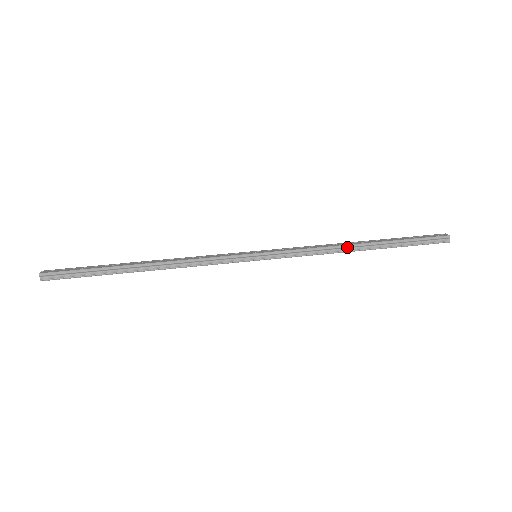
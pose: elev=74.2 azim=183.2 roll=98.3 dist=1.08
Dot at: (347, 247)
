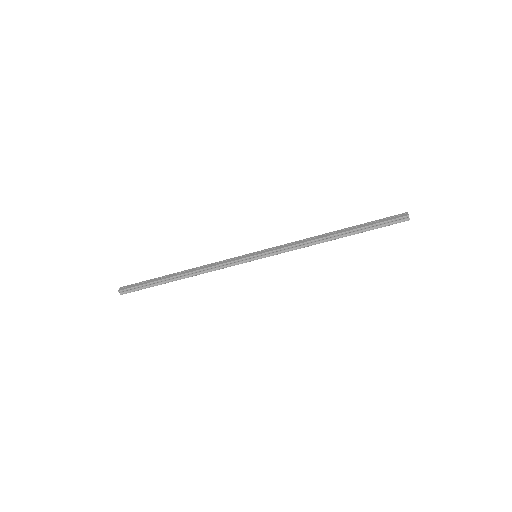
Dot at: (323, 239)
